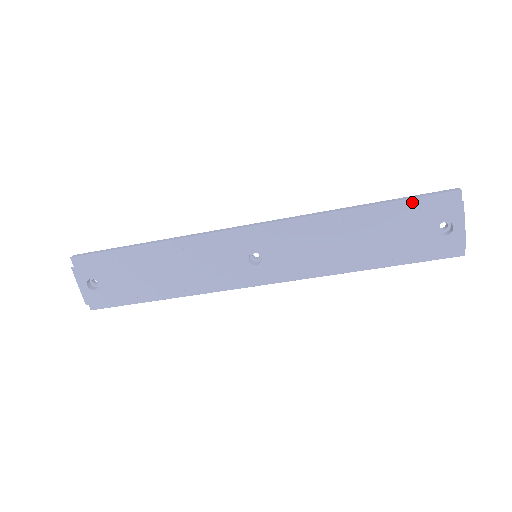
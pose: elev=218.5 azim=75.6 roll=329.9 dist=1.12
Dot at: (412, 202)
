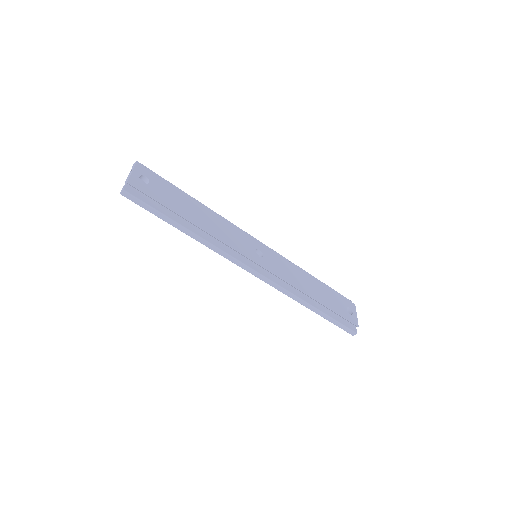
Dot at: occluded
